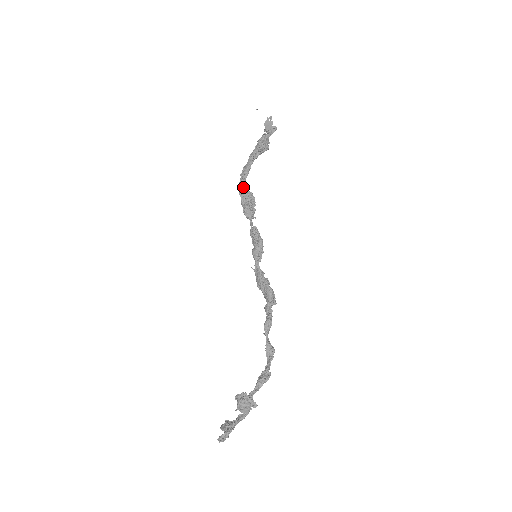
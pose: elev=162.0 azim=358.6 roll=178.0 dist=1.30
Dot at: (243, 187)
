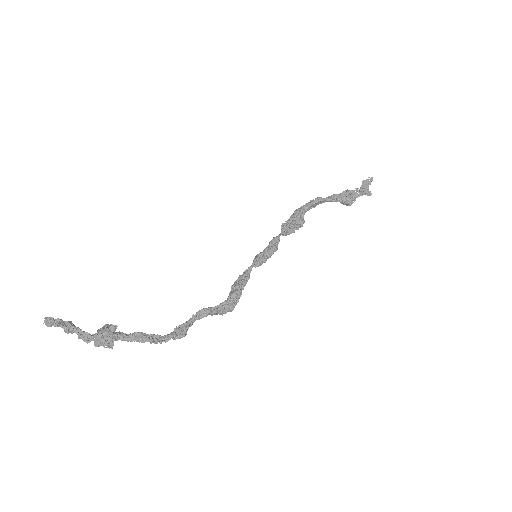
Dot at: (301, 209)
